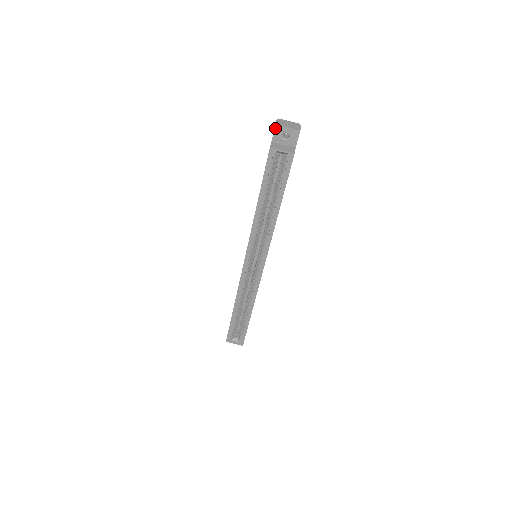
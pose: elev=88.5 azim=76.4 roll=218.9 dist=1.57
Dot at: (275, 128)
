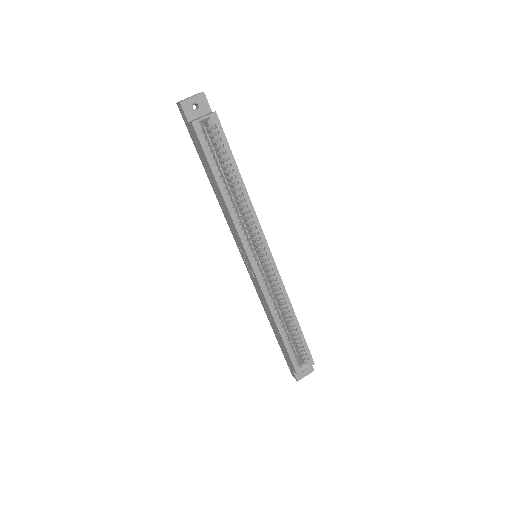
Dot at: (182, 106)
